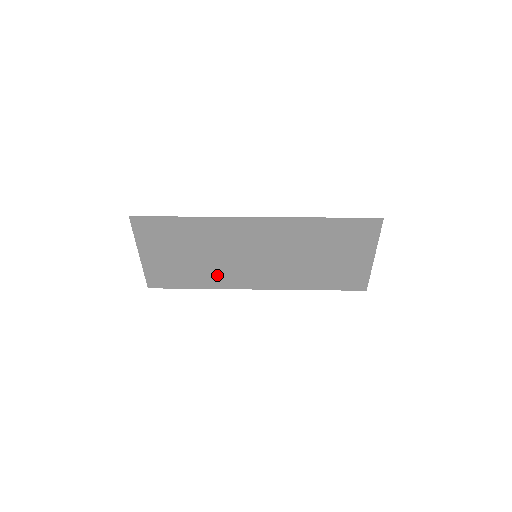
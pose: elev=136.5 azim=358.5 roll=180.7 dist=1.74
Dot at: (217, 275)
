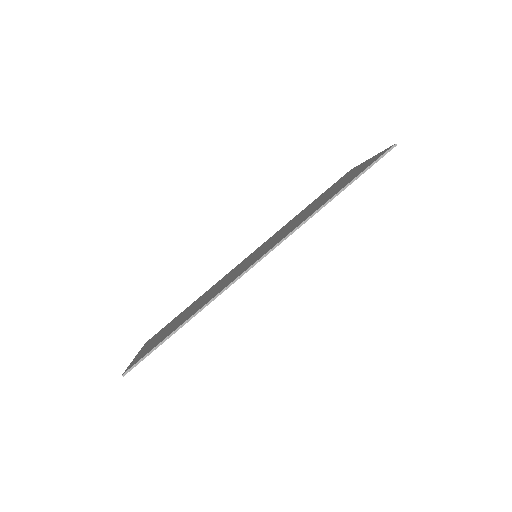
Dot at: occluded
